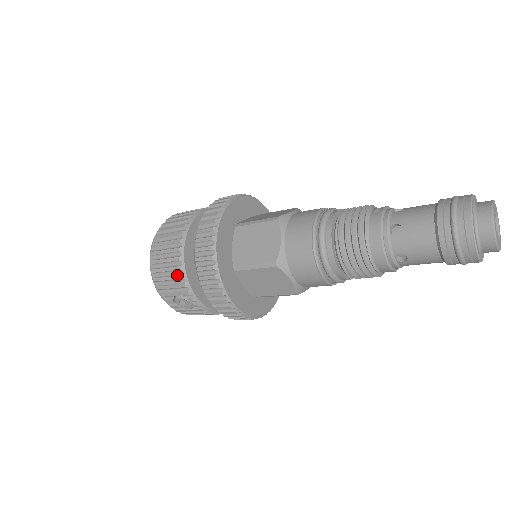
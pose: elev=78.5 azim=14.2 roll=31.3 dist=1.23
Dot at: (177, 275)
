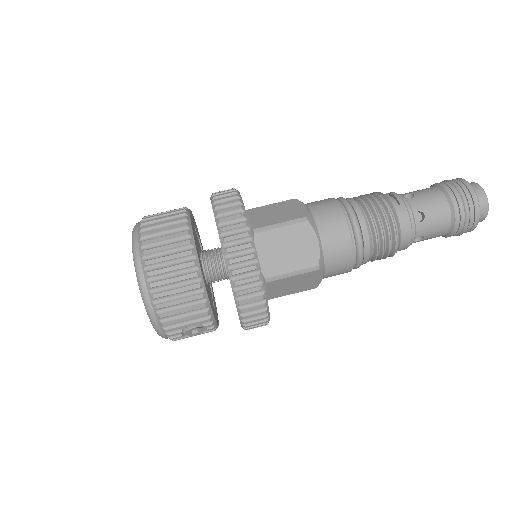
Dot at: (198, 304)
